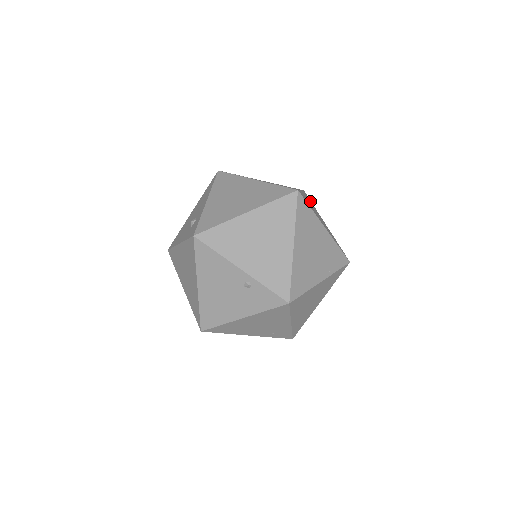
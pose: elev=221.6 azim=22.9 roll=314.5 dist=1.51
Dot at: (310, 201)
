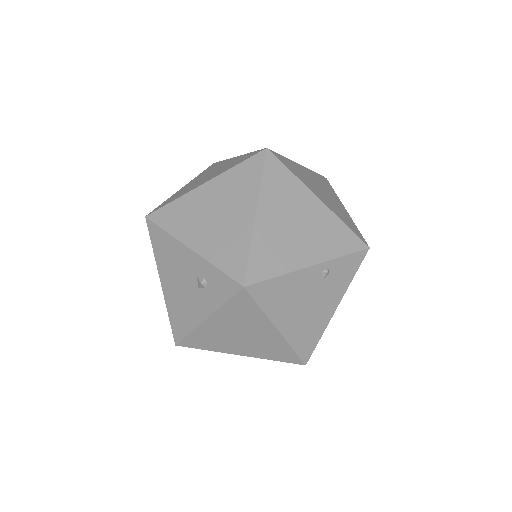
Dot at: occluded
